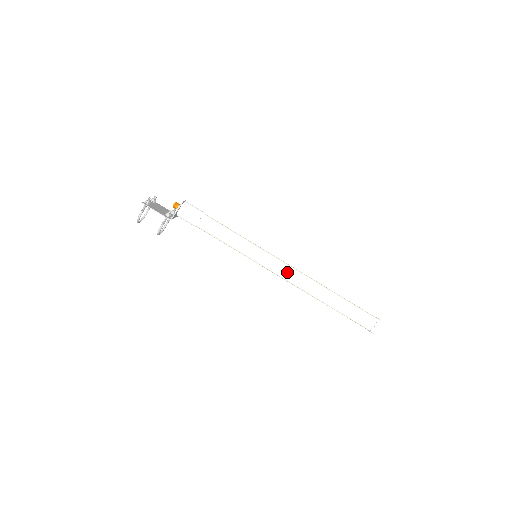
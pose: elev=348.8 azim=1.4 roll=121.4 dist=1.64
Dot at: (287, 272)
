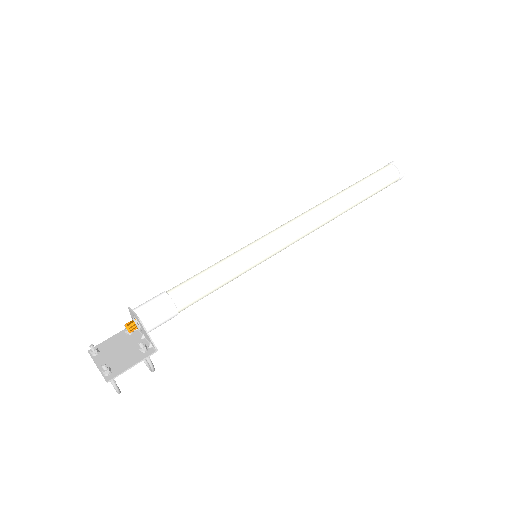
Dot at: (300, 232)
